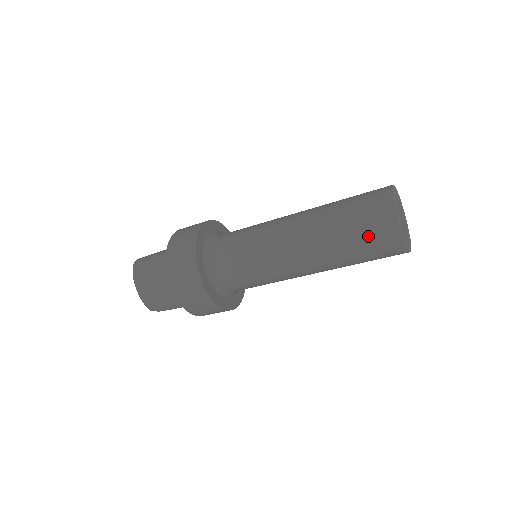
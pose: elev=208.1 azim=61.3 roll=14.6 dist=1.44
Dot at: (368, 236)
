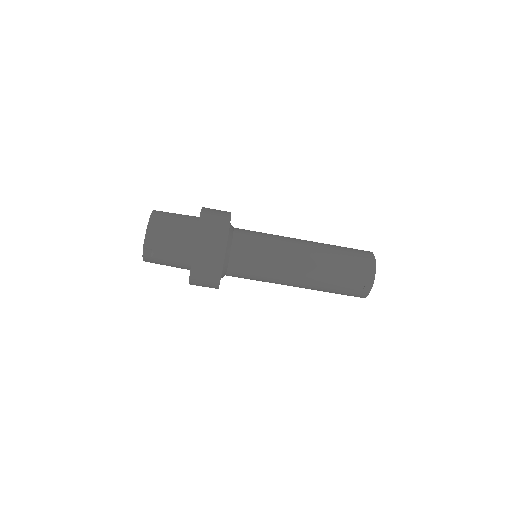
Dot at: (355, 261)
